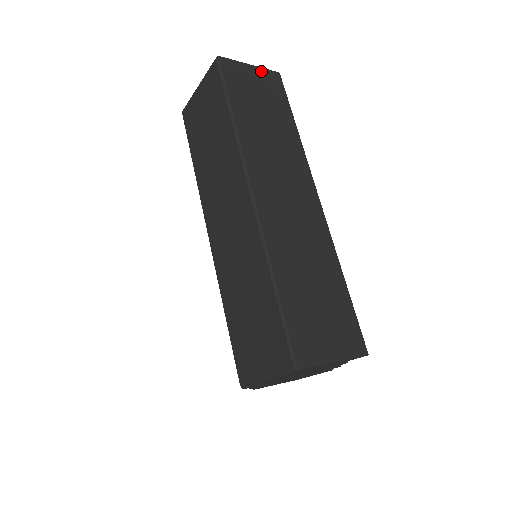
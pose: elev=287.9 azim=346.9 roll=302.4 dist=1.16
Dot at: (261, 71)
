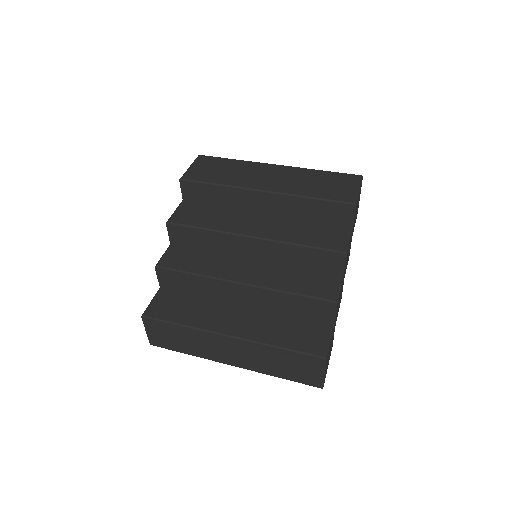
Dot at: occluded
